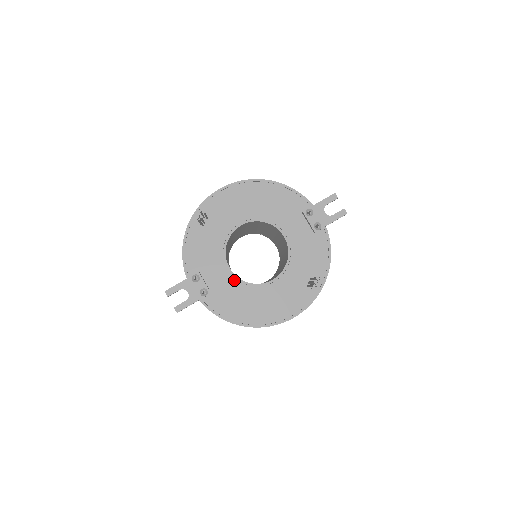
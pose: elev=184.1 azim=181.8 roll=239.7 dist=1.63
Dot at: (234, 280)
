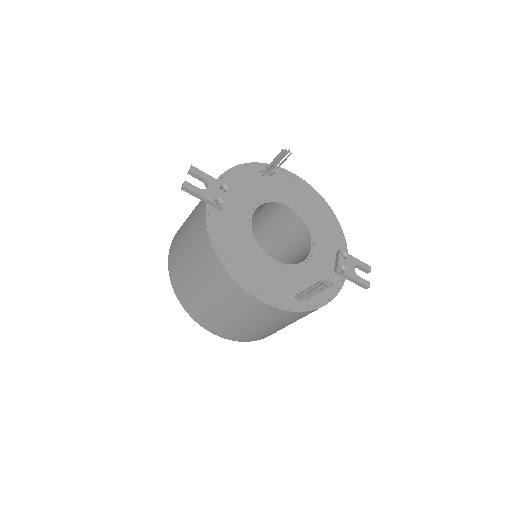
Dot at: (247, 225)
